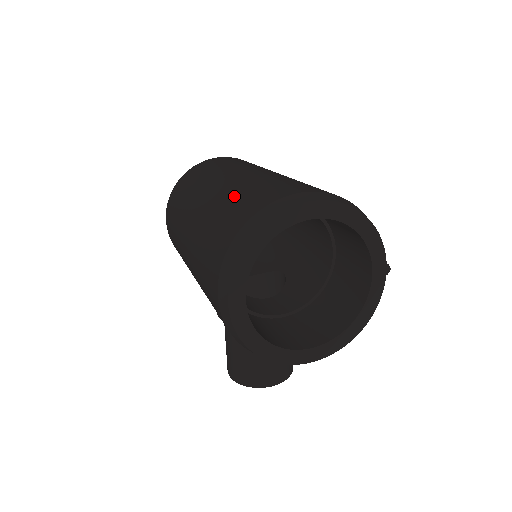
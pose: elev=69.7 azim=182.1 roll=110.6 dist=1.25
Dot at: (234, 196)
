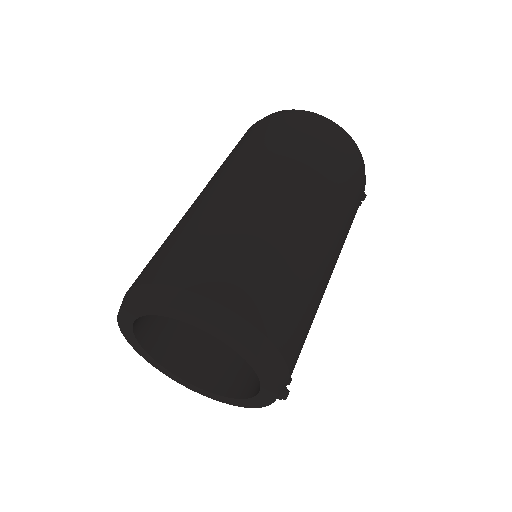
Dot at: (200, 228)
